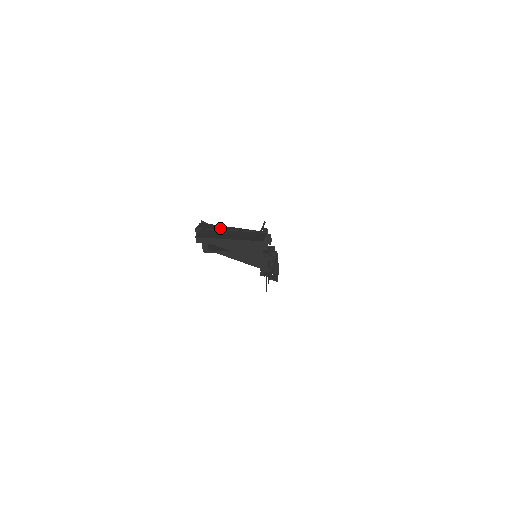
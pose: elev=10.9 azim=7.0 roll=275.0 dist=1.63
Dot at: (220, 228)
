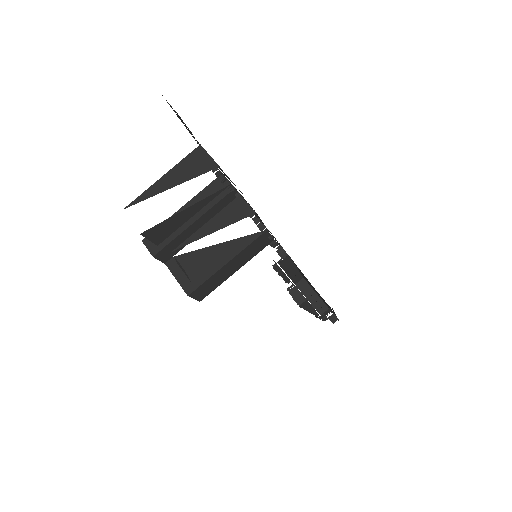
Dot at: occluded
